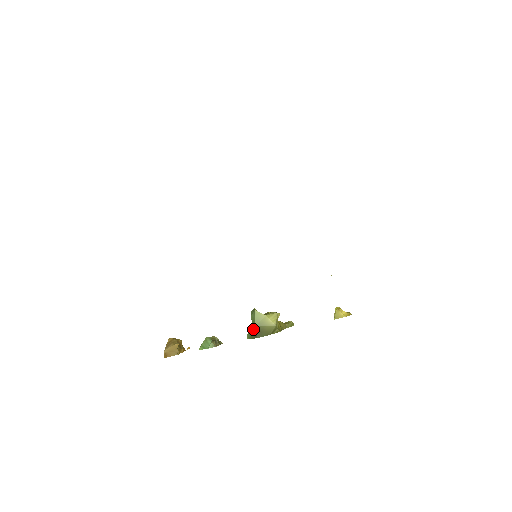
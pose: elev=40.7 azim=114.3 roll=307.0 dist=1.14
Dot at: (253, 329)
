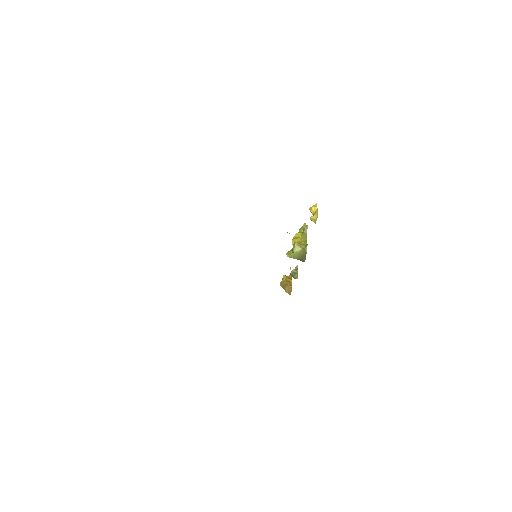
Dot at: occluded
